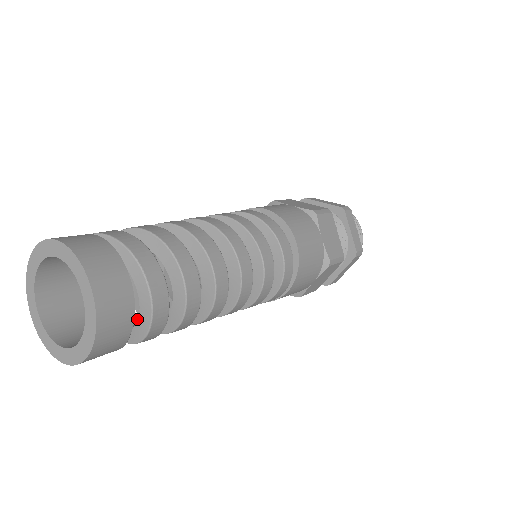
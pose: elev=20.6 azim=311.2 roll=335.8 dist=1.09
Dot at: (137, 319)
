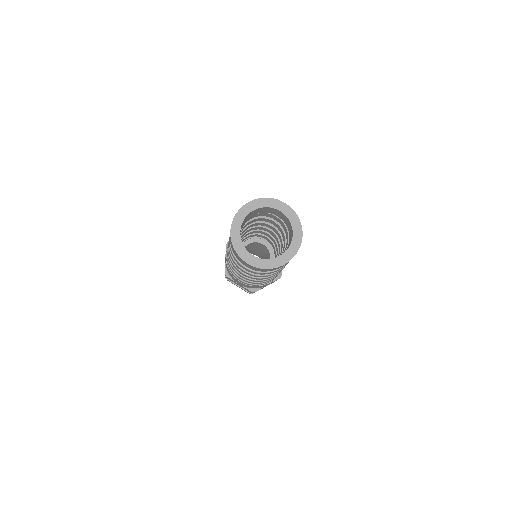
Dot at: occluded
